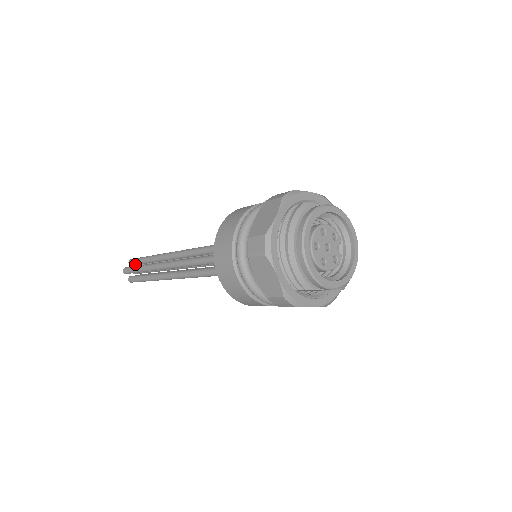
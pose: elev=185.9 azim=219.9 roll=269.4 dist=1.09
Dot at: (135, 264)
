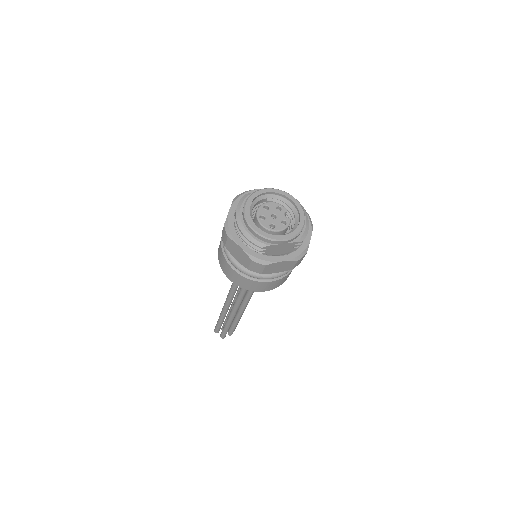
Dot at: occluded
